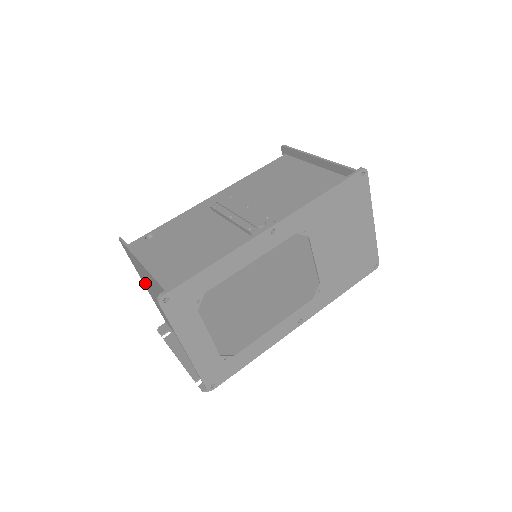
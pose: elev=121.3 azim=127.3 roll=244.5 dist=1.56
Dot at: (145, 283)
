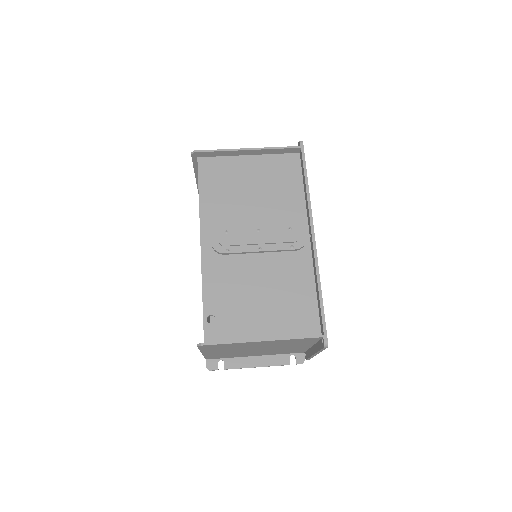
Dot at: occluded
